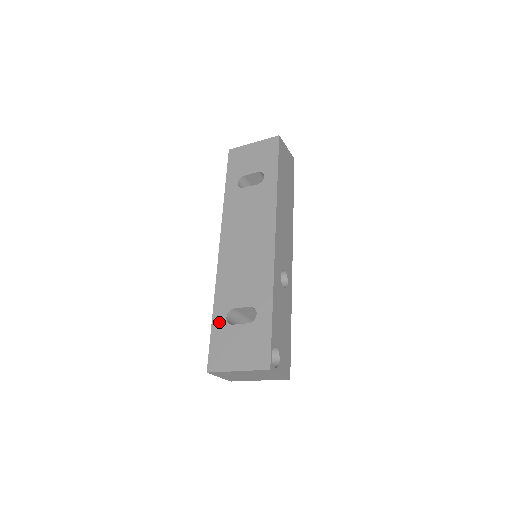
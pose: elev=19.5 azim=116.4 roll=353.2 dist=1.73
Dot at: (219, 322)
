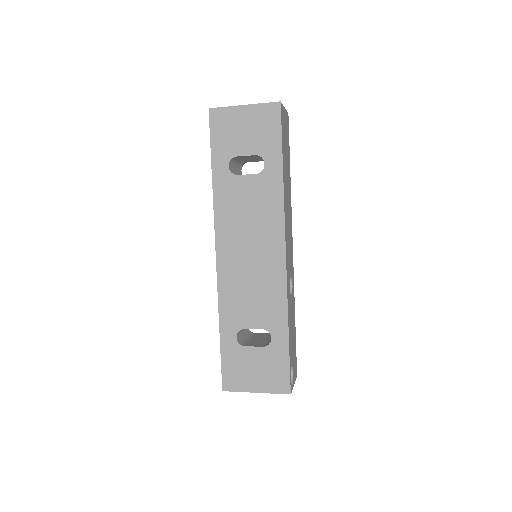
Dot at: (229, 342)
